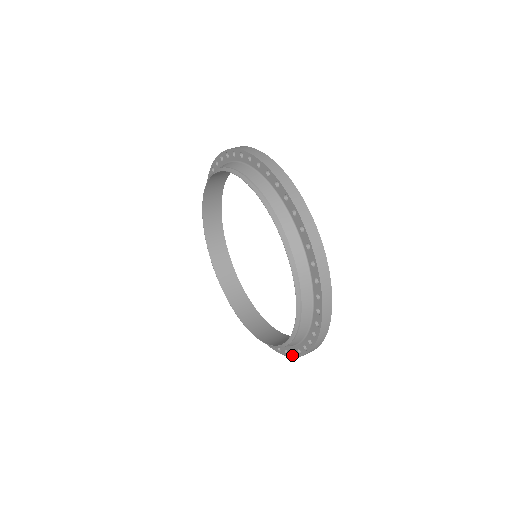
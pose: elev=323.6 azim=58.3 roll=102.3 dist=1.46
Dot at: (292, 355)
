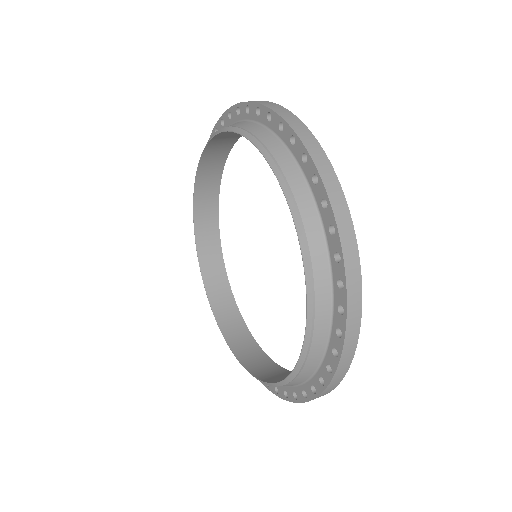
Dot at: (284, 397)
